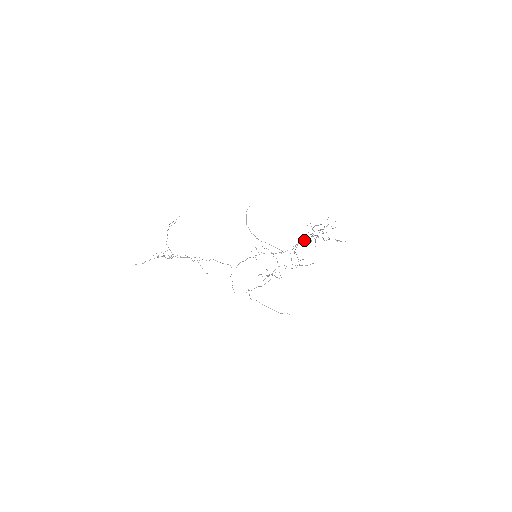
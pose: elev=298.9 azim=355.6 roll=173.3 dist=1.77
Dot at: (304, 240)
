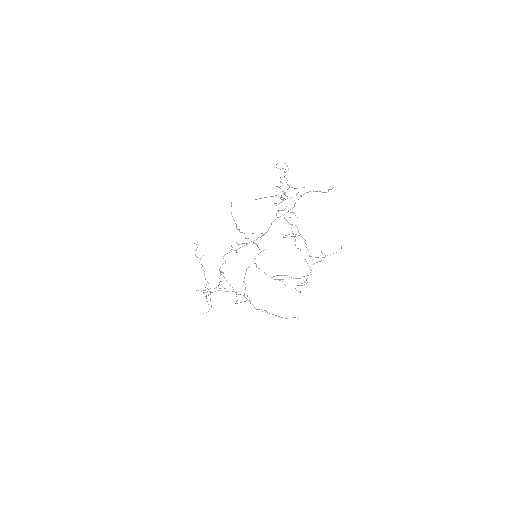
Dot at: (290, 212)
